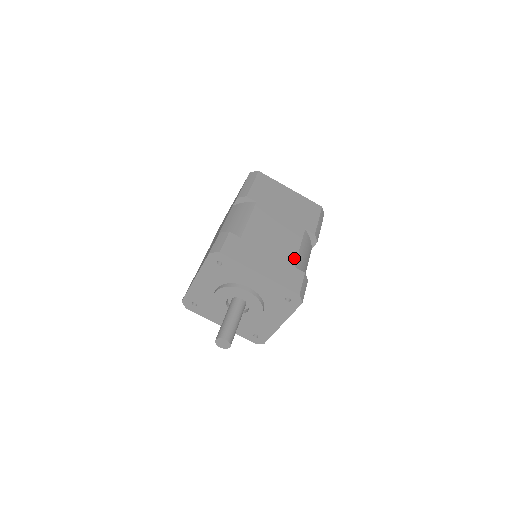
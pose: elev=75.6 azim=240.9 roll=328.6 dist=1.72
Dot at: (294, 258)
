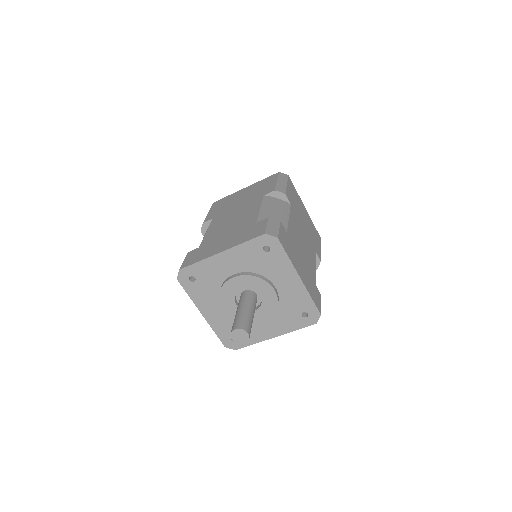
Dot at: (314, 276)
